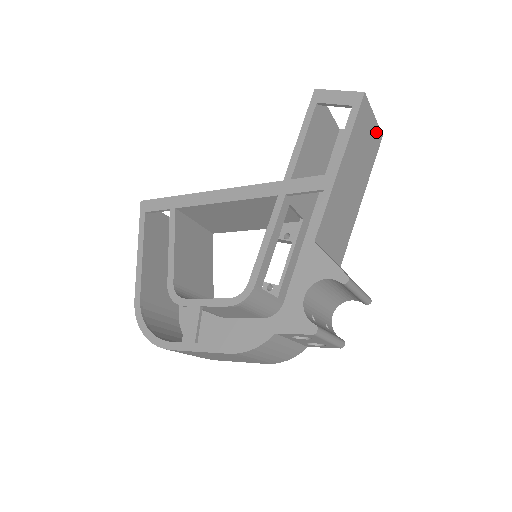
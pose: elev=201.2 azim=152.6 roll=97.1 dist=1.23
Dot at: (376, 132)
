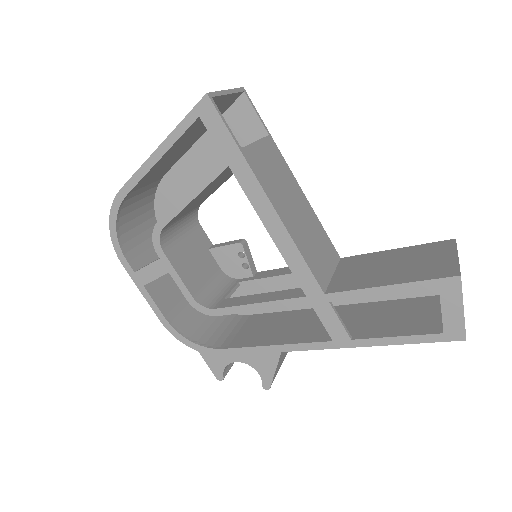
Dot at: occluded
